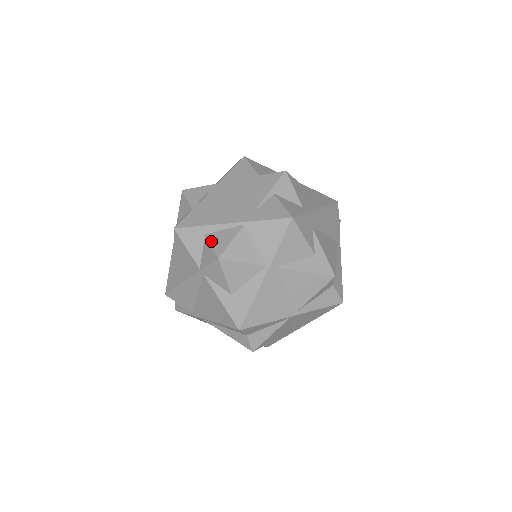
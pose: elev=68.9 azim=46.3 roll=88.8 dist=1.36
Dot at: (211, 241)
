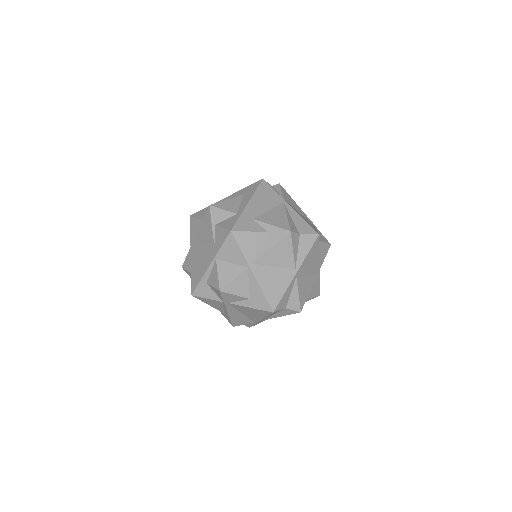
Dot at: (211, 284)
